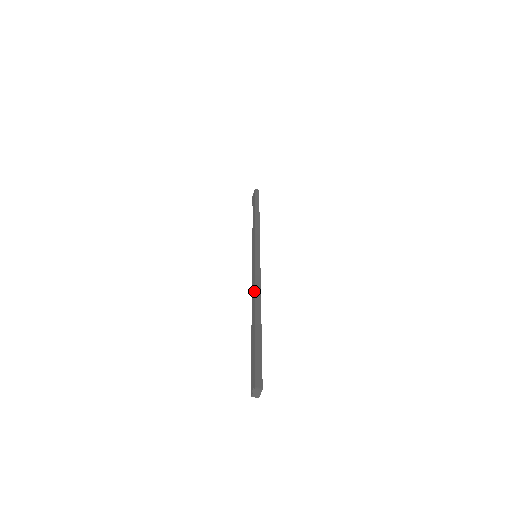
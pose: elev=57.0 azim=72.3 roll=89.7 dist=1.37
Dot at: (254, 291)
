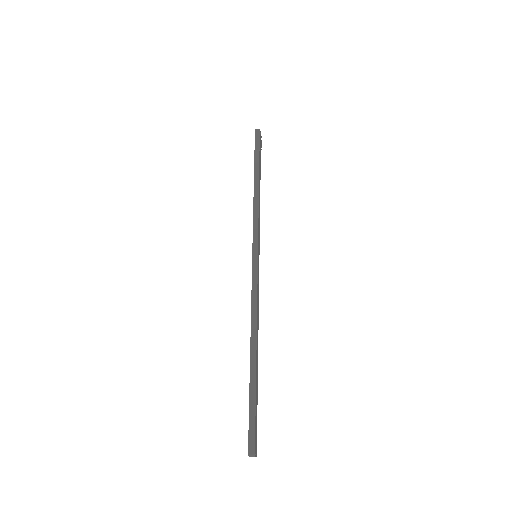
Dot at: (251, 320)
